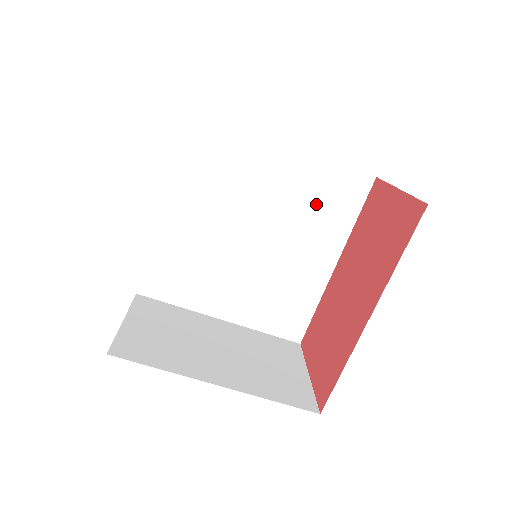
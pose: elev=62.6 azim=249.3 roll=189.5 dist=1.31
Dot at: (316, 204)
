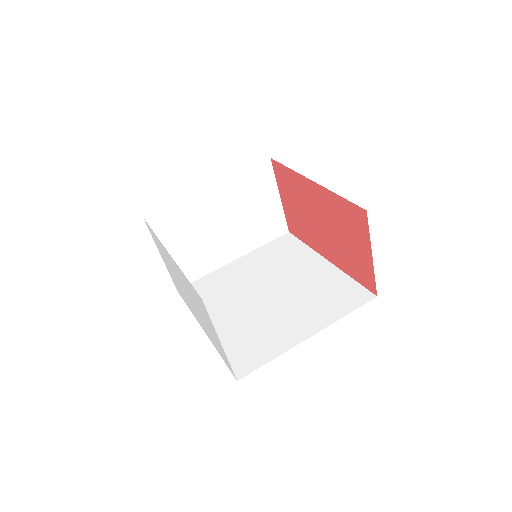
Dot at: (278, 259)
